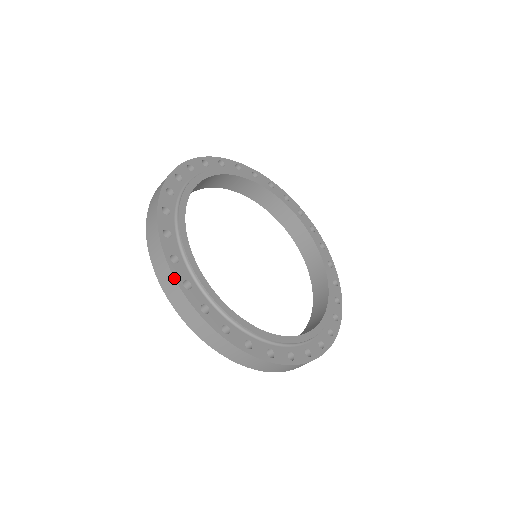
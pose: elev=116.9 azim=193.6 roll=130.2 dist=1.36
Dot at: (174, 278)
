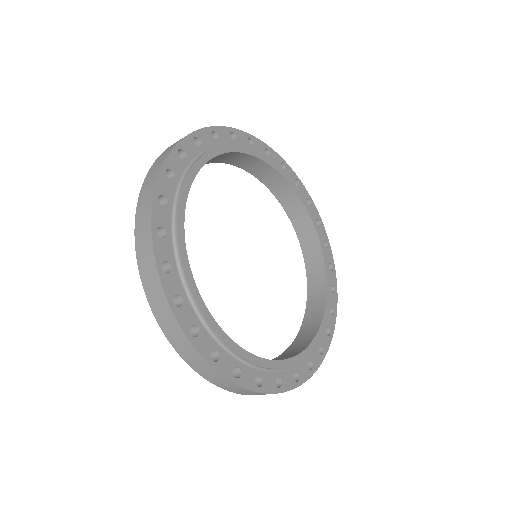
Dot at: (199, 129)
